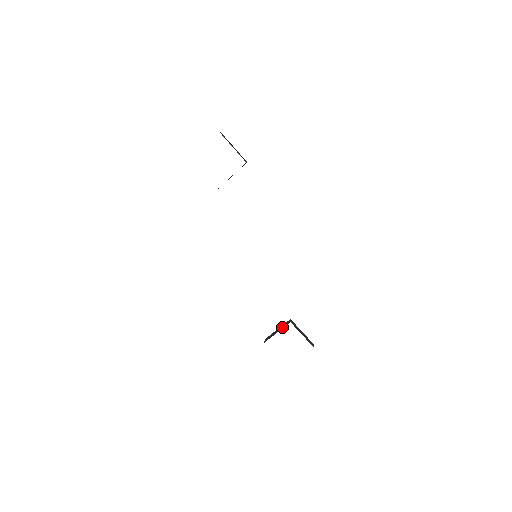
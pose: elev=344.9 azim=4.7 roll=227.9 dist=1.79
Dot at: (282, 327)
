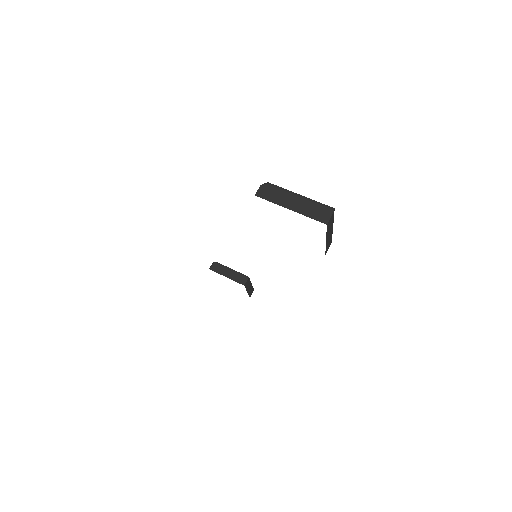
Dot at: (235, 278)
